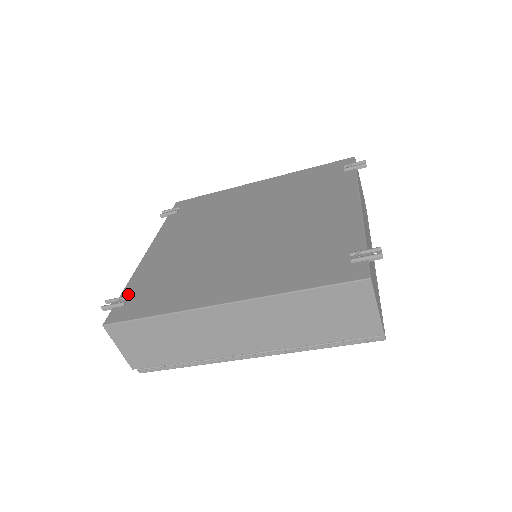
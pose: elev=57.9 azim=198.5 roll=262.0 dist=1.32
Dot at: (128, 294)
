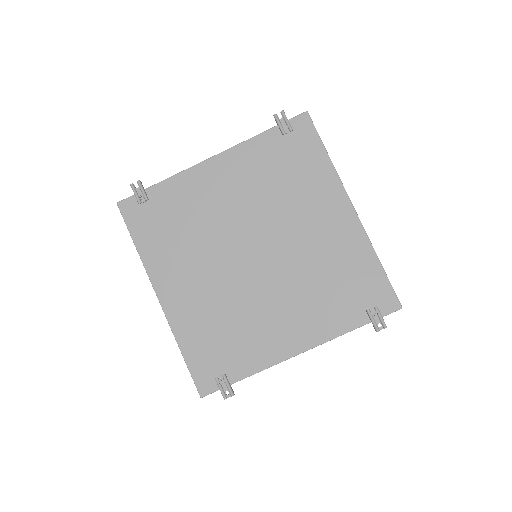
Dot at: (152, 195)
